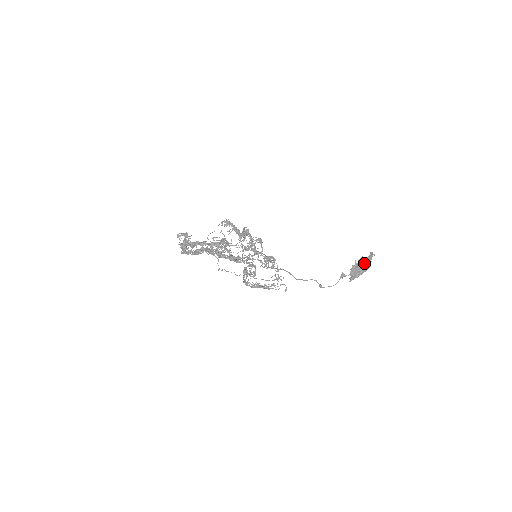
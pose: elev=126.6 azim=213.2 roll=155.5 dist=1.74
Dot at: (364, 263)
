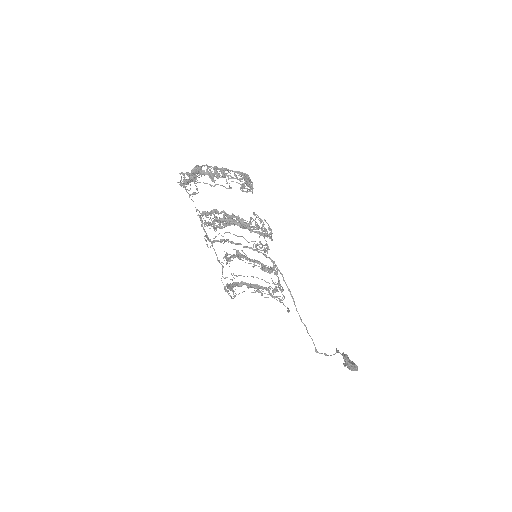
Dot at: occluded
